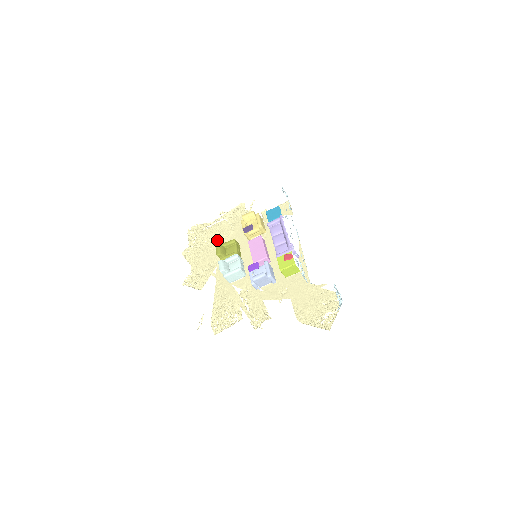
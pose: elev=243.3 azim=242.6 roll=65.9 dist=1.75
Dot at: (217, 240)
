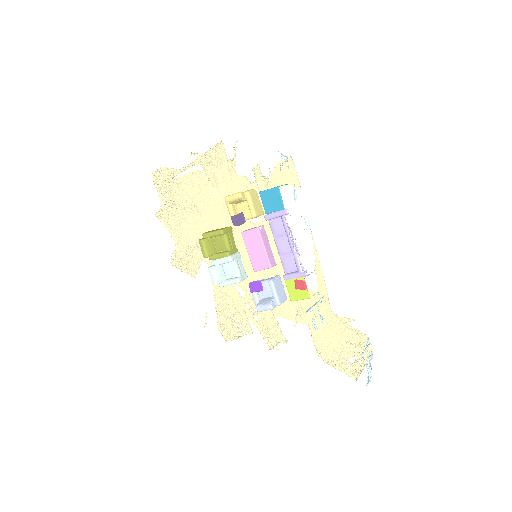
Dot at: (197, 205)
